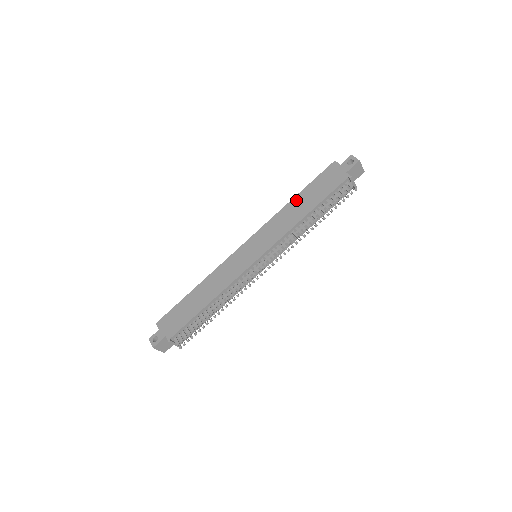
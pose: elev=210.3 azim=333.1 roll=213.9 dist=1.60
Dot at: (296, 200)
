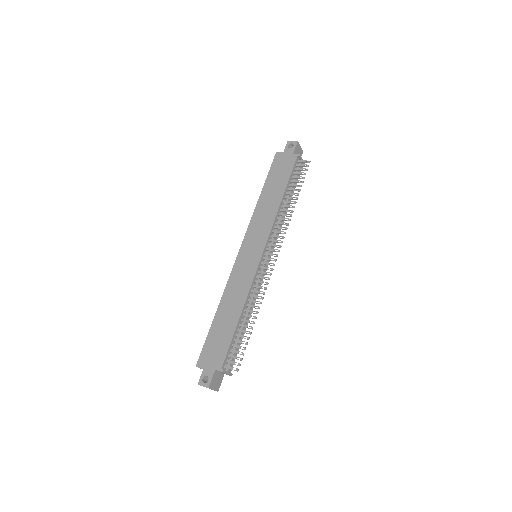
Dot at: (264, 194)
